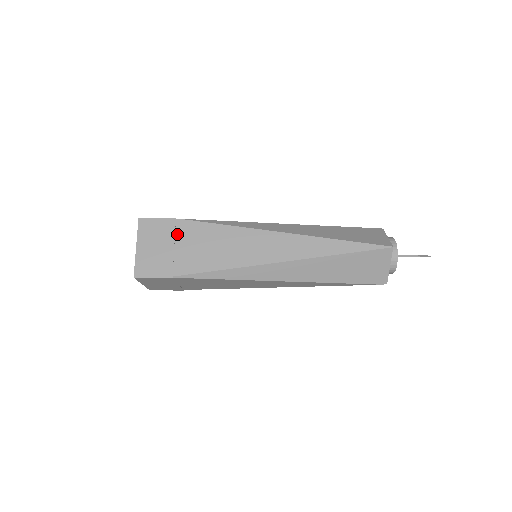
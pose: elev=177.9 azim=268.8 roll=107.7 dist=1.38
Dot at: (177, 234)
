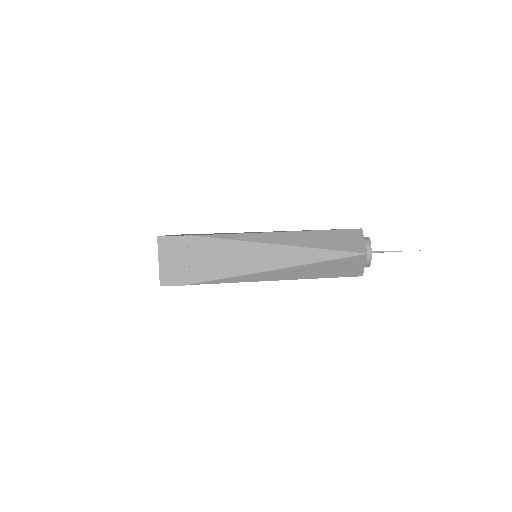
Dot at: (190, 249)
